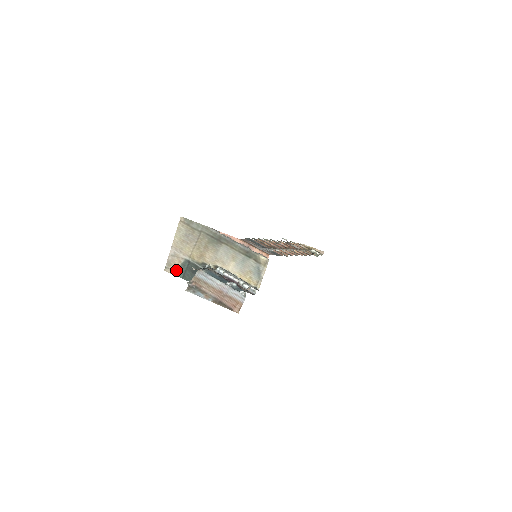
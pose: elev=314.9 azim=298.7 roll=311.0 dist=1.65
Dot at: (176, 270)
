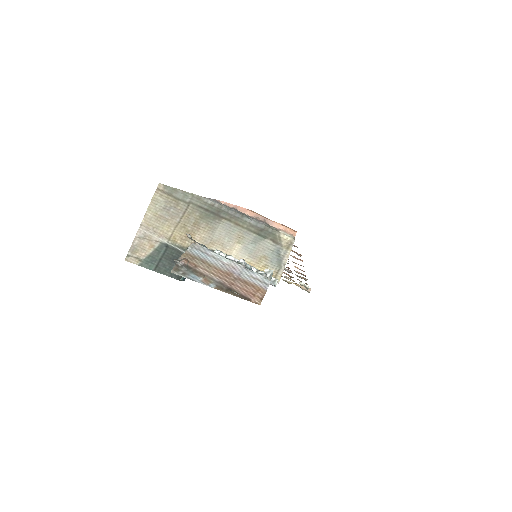
Dot at: (145, 259)
